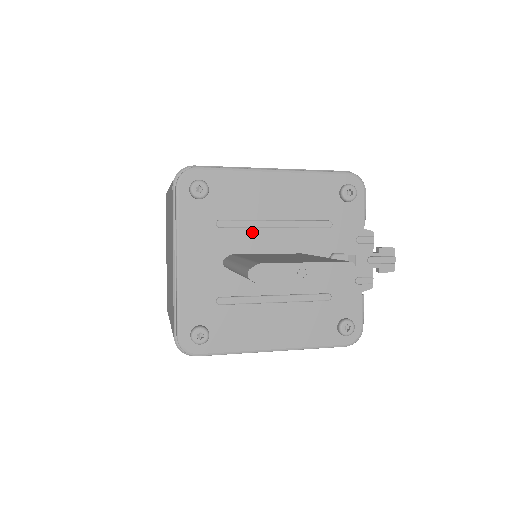
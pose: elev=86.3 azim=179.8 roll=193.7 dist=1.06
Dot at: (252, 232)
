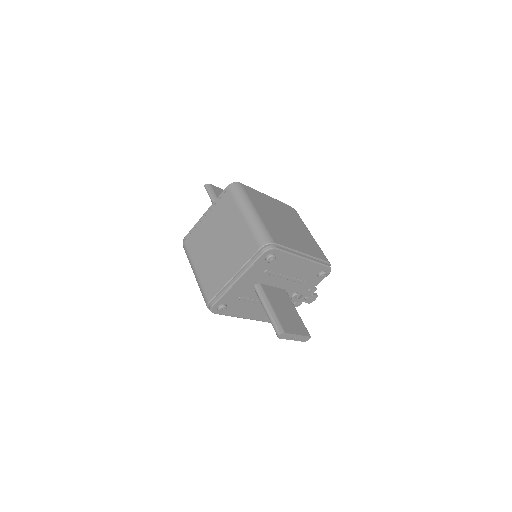
Dot at: (275, 278)
